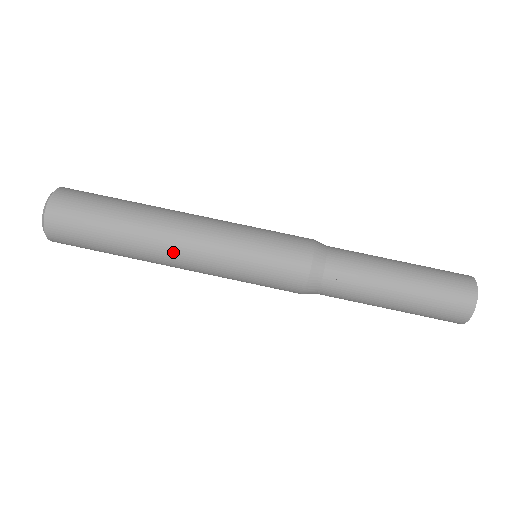
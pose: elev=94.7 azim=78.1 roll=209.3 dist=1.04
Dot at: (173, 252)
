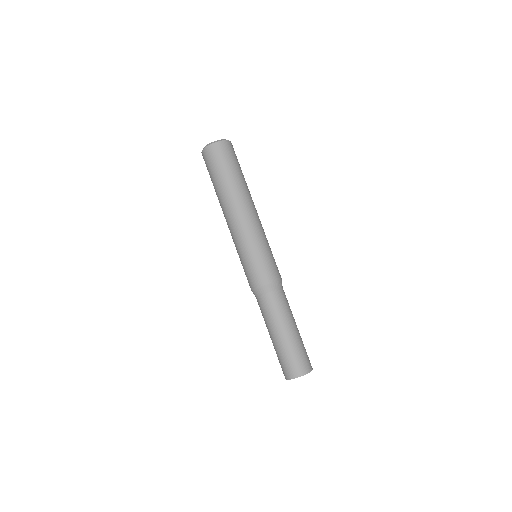
Dot at: (245, 210)
